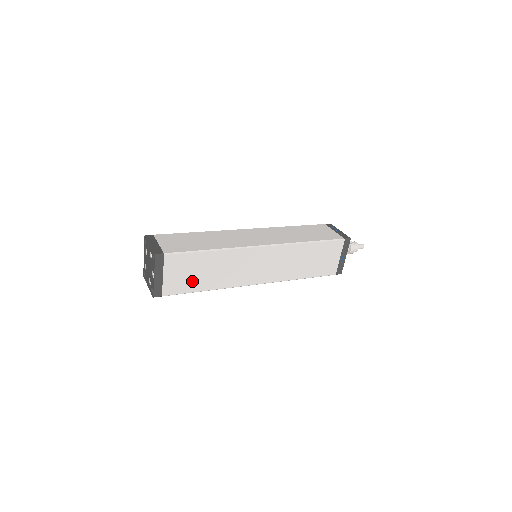
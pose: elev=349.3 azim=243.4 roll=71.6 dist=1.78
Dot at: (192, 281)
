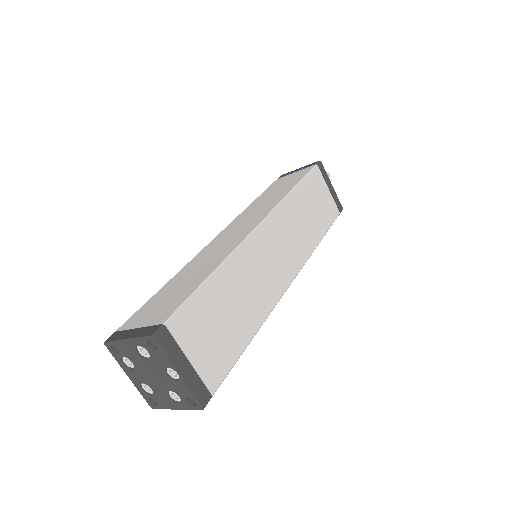
Dot at: (228, 338)
